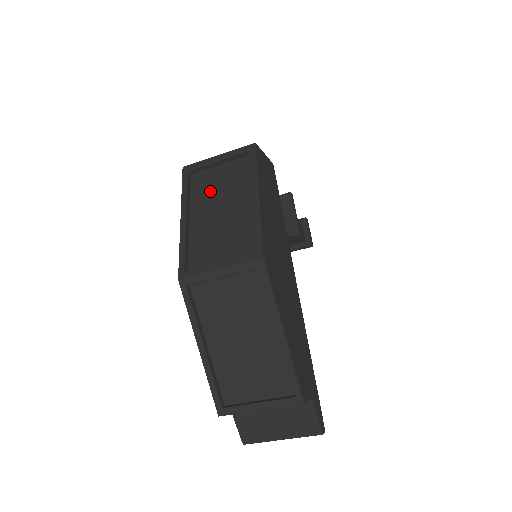
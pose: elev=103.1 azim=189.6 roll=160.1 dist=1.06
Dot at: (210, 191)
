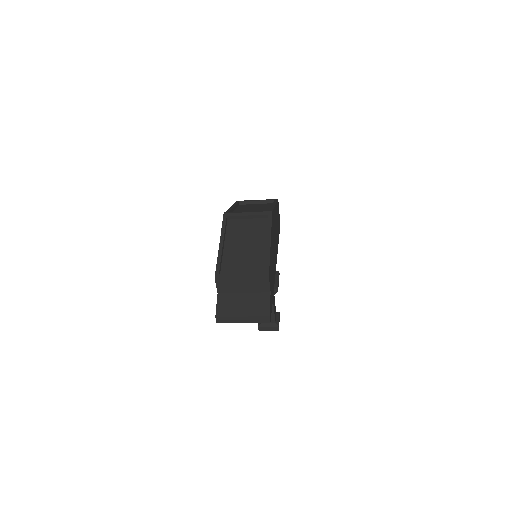
Dot at: (249, 207)
